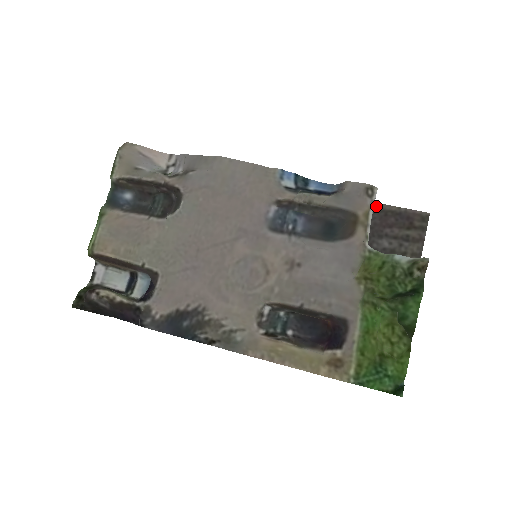
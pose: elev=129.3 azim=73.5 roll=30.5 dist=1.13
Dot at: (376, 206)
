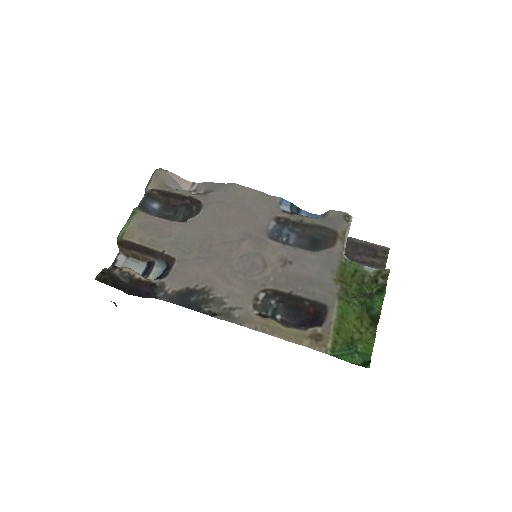
Dot at: (349, 239)
